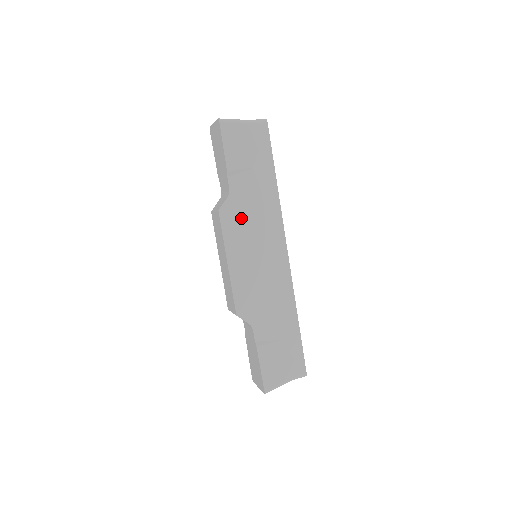
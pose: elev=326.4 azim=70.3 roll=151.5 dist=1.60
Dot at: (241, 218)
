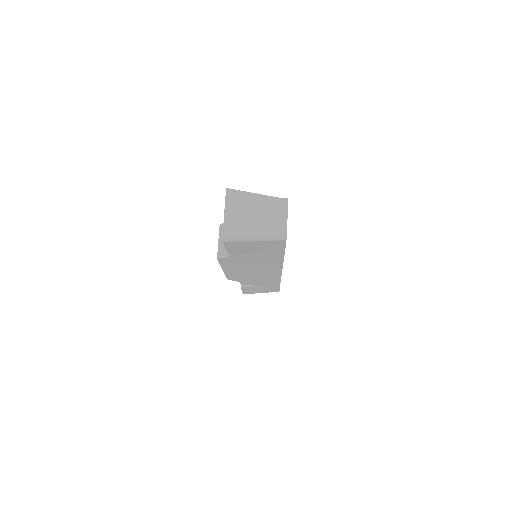
Dot at: (240, 263)
